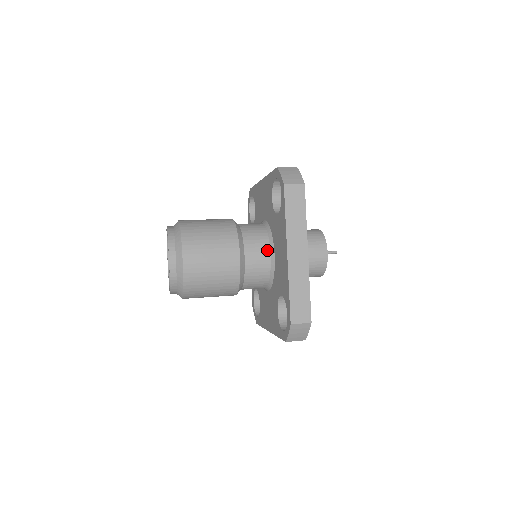
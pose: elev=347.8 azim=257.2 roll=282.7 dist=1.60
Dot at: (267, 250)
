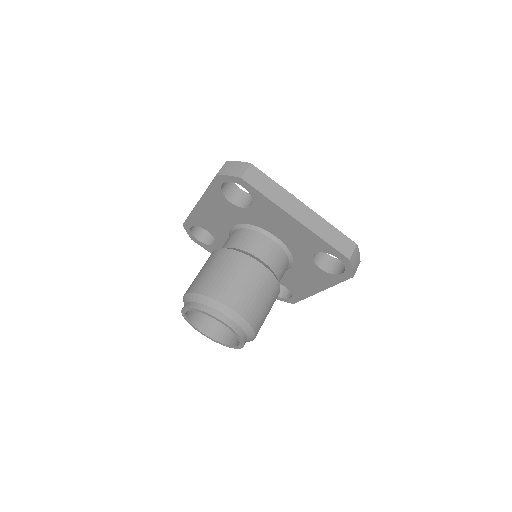
Dot at: occluded
